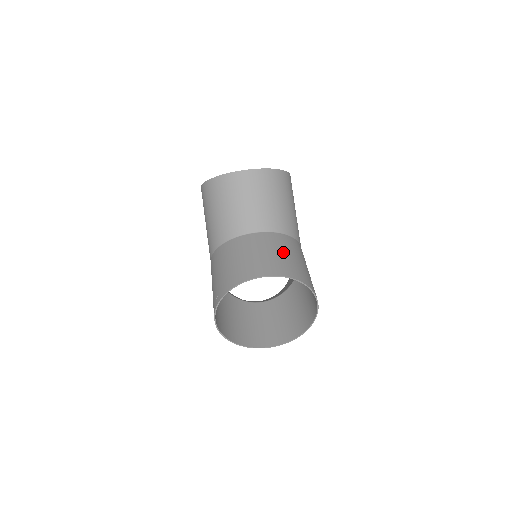
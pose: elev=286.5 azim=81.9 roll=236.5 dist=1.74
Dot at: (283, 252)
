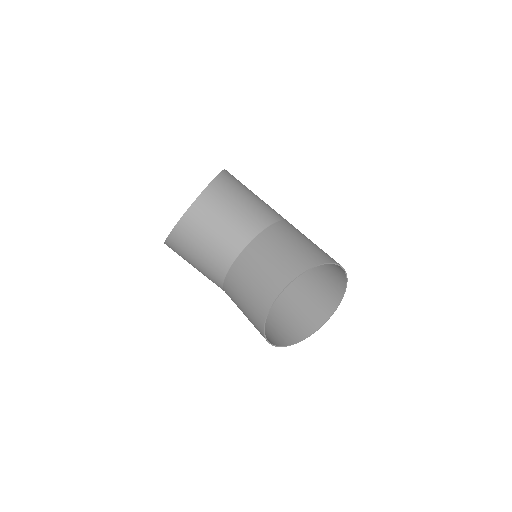
Dot at: (278, 251)
